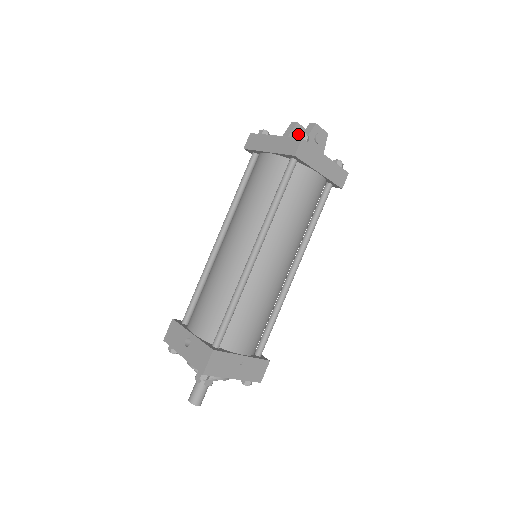
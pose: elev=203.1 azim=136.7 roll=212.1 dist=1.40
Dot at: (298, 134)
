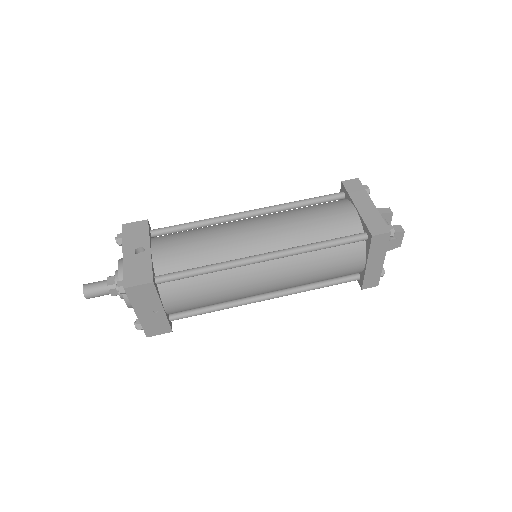
Dot at: (390, 225)
